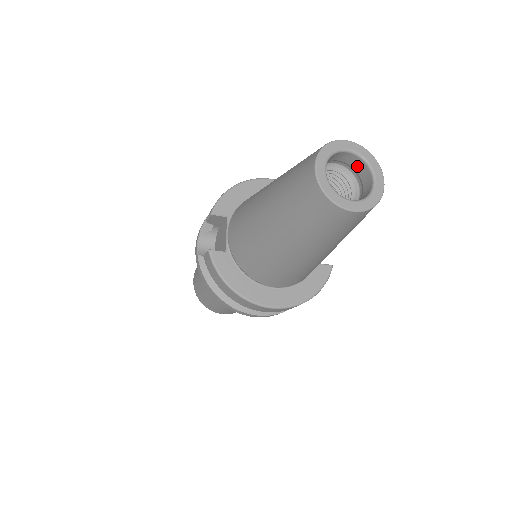
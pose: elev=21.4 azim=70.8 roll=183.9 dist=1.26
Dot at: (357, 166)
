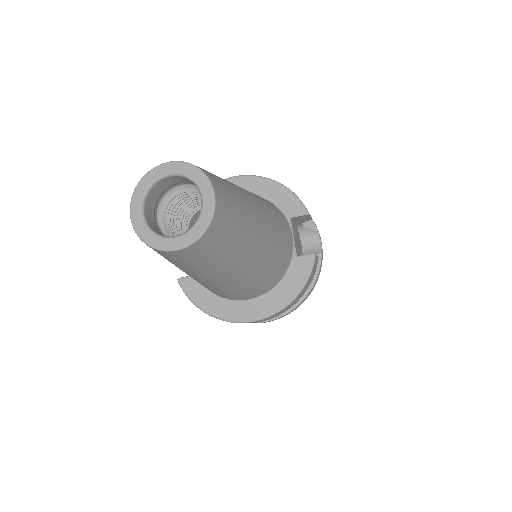
Dot at: (193, 183)
